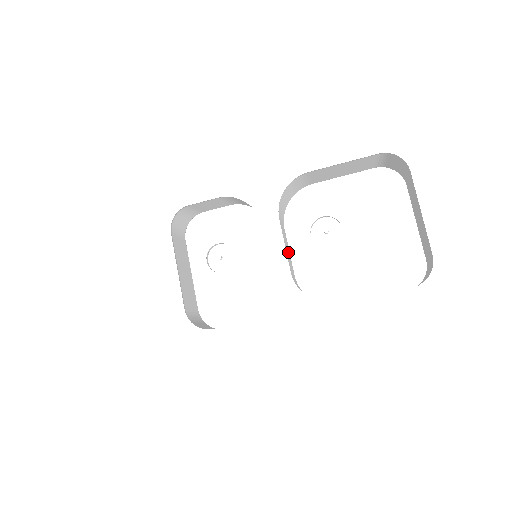
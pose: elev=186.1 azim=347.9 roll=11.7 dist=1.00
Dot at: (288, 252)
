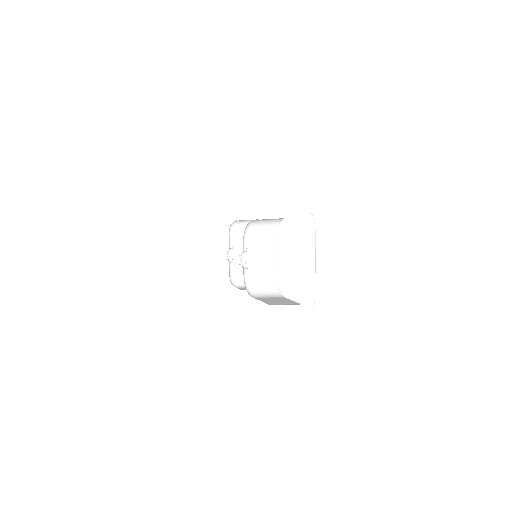
Dot at: (265, 259)
